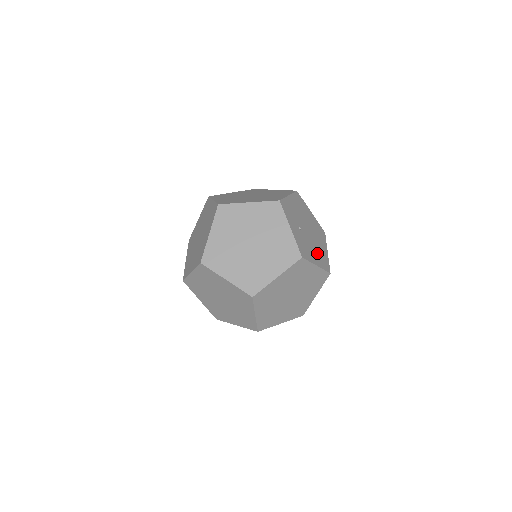
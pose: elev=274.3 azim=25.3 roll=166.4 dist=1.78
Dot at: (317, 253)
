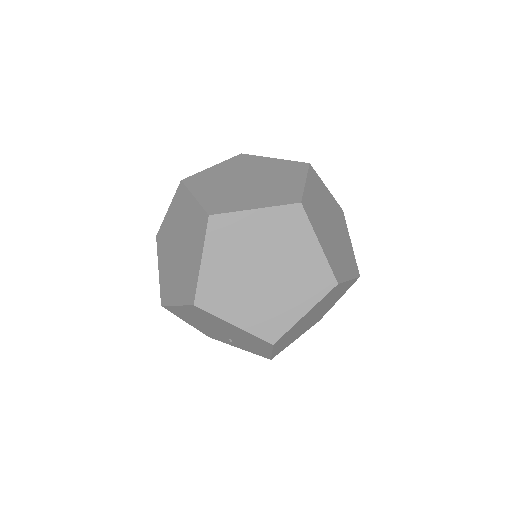
Dot at: occluded
